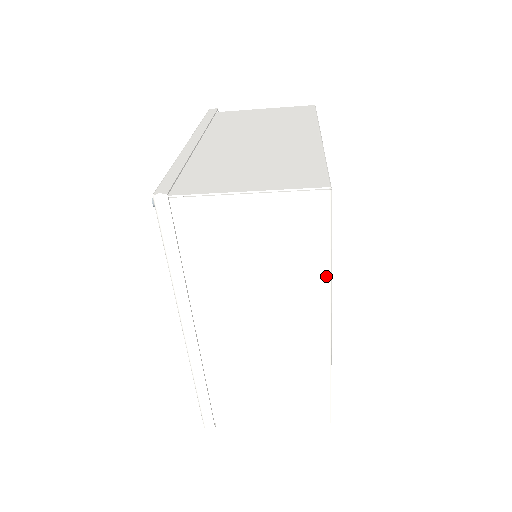
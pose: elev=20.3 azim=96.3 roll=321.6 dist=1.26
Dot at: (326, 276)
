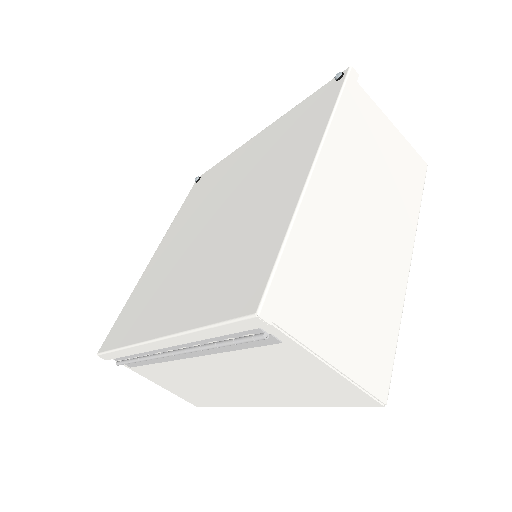
Dot at: (416, 217)
